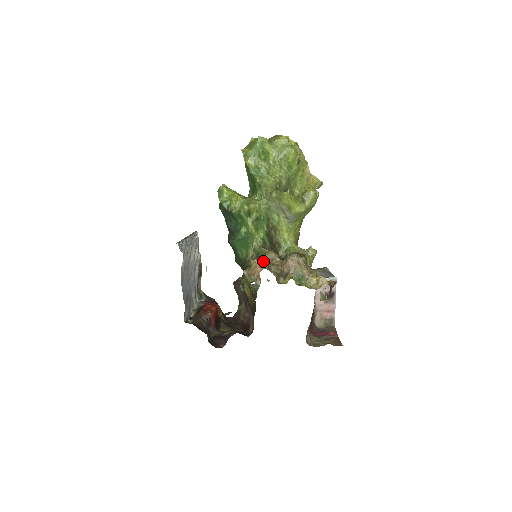
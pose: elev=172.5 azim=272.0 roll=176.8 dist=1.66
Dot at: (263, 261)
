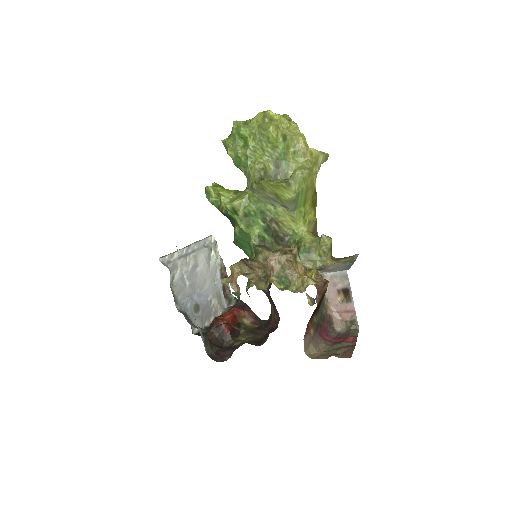
Dot at: (244, 265)
